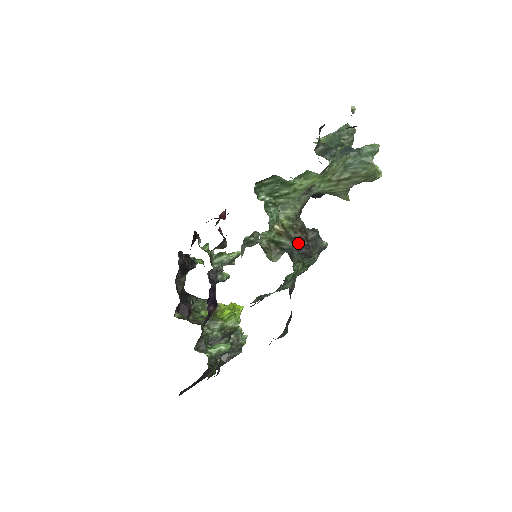
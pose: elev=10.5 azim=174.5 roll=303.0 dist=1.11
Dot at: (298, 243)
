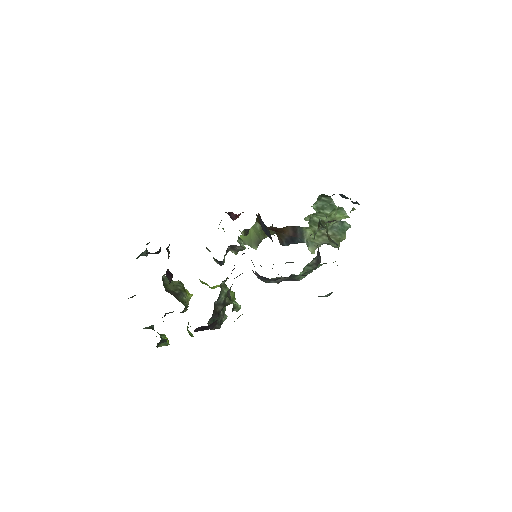
Dot at: occluded
